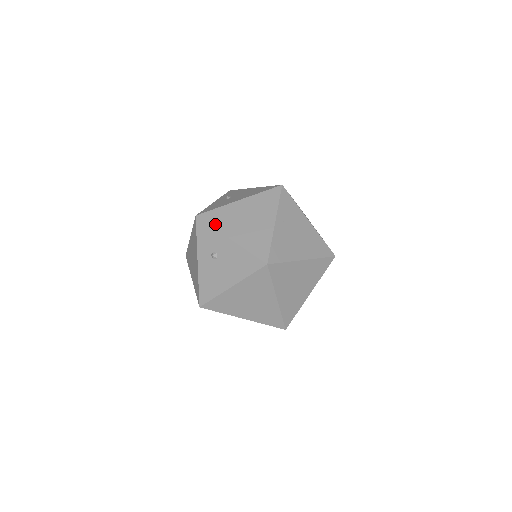
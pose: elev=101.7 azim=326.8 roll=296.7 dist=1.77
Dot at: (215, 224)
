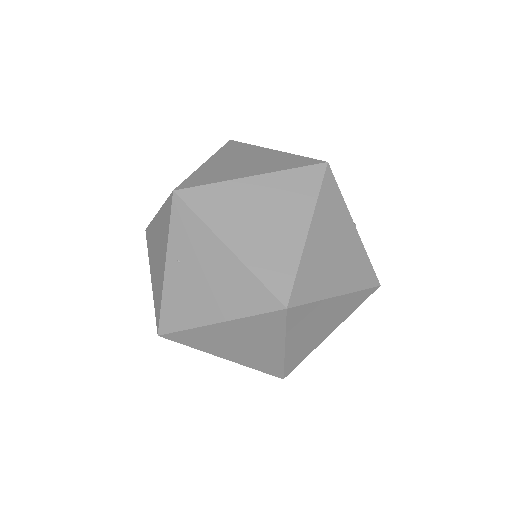
Dot at: (148, 249)
